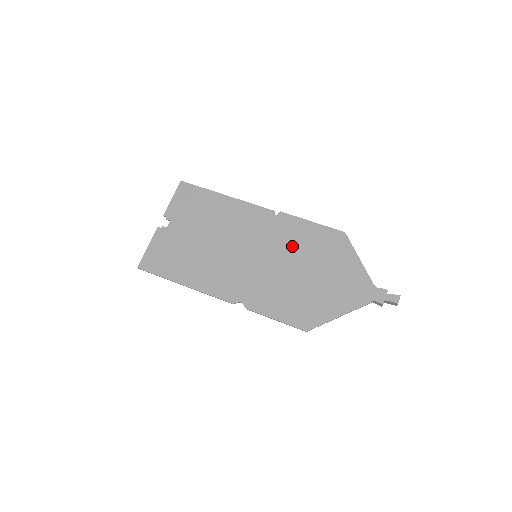
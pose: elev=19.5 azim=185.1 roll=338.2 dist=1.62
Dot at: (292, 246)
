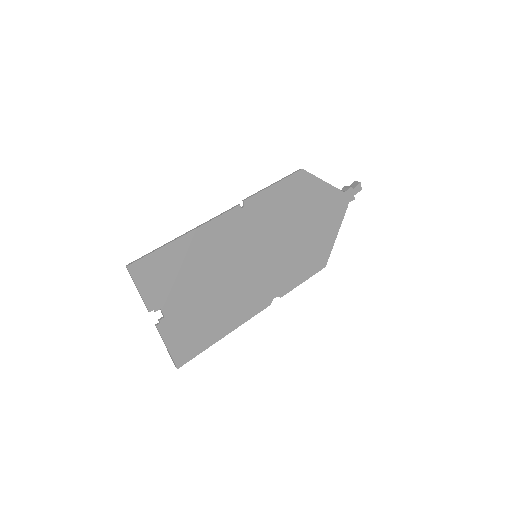
Dot at: (275, 220)
